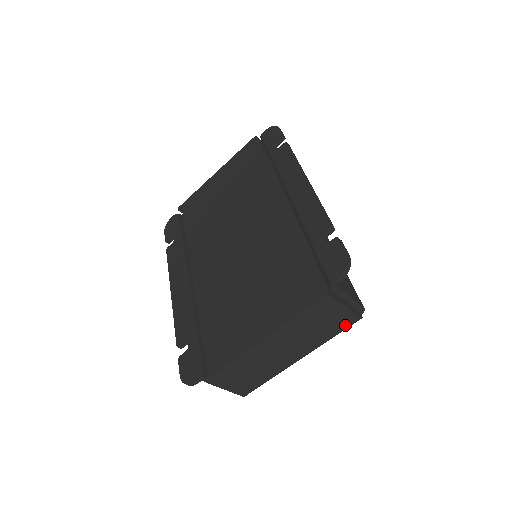
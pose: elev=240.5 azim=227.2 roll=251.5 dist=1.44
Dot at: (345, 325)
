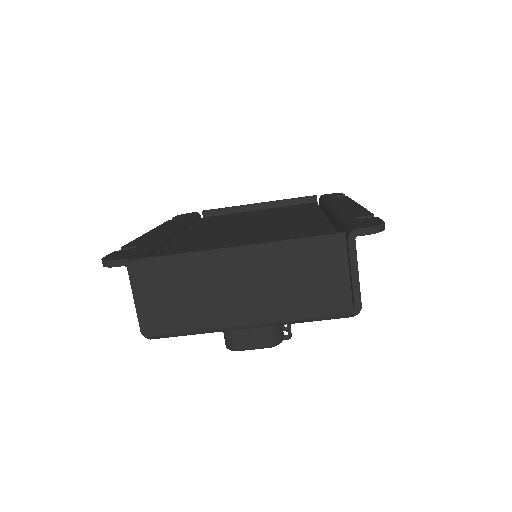
Dot at: (331, 308)
